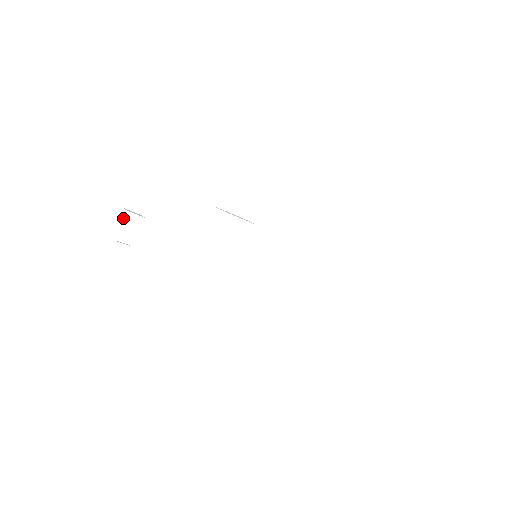
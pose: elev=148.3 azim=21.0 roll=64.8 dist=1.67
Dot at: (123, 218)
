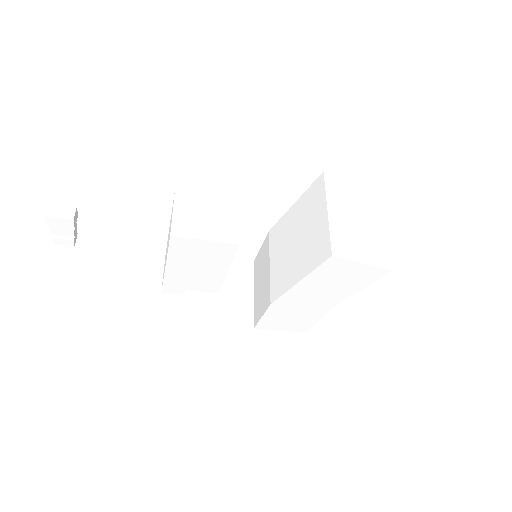
Dot at: (46, 220)
